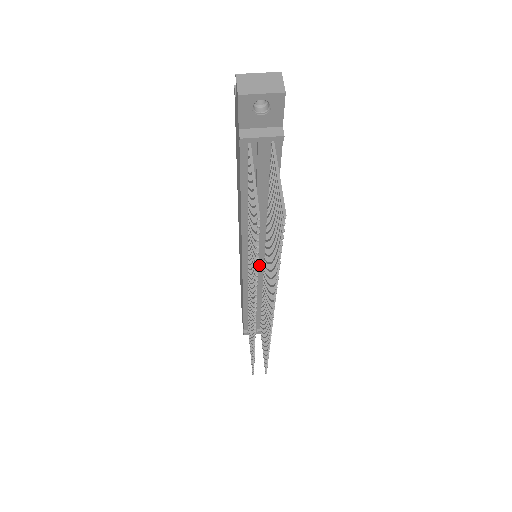
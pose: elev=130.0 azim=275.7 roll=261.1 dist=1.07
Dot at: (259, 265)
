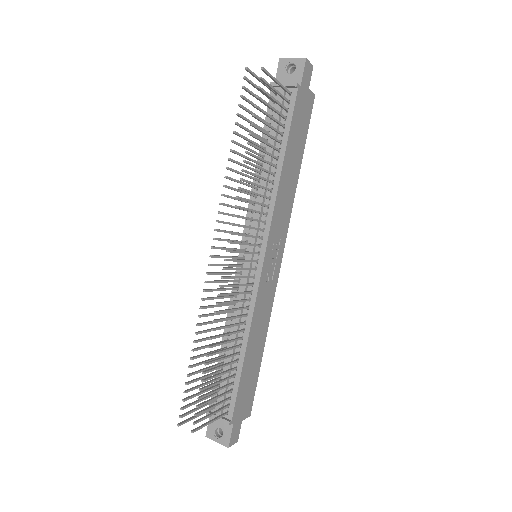
Dot at: (252, 251)
